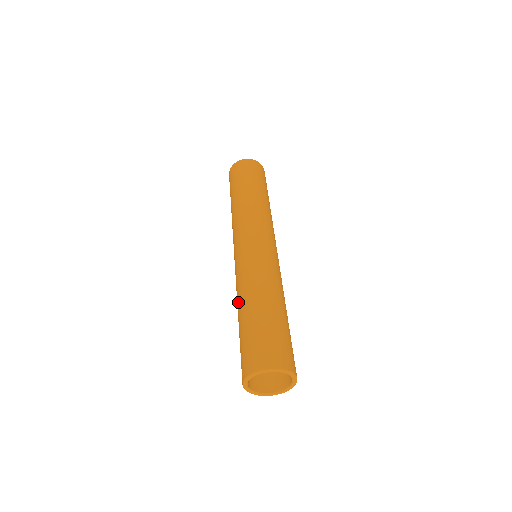
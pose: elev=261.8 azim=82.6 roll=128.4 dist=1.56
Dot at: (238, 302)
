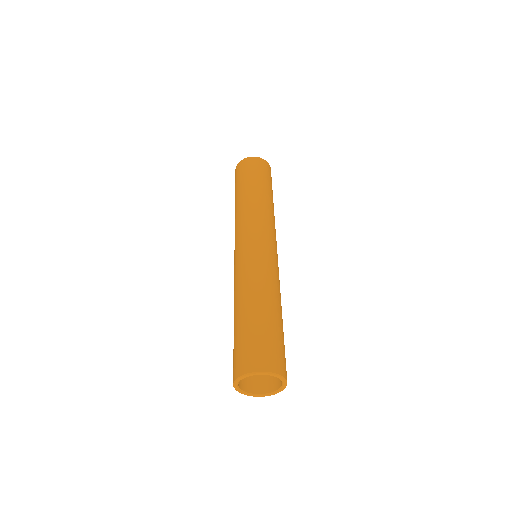
Dot at: (234, 303)
